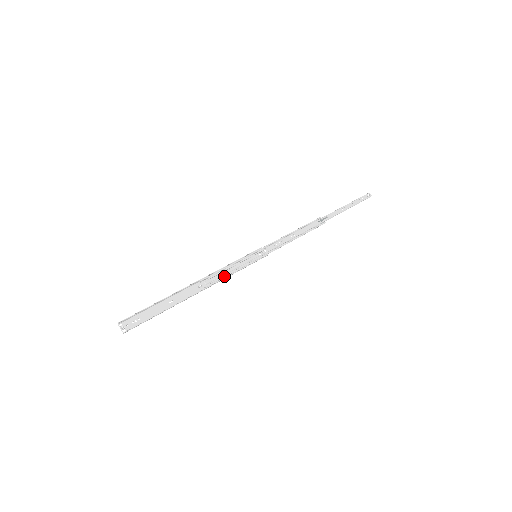
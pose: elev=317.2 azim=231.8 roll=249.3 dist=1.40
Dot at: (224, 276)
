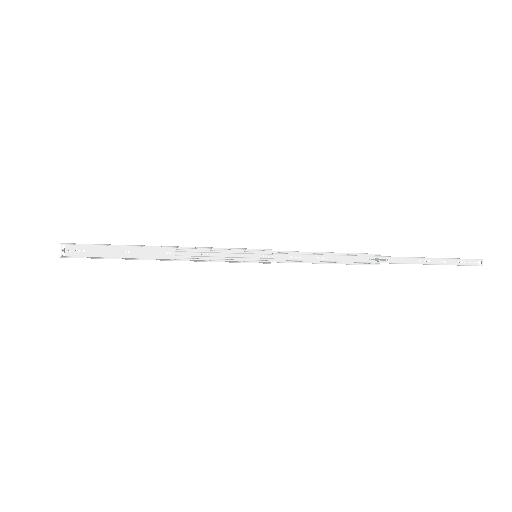
Dot at: (200, 259)
